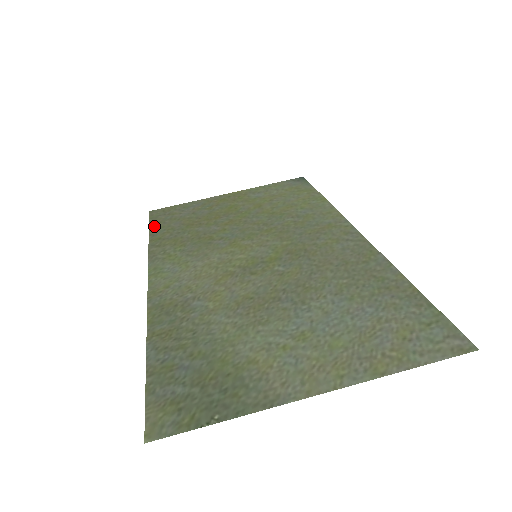
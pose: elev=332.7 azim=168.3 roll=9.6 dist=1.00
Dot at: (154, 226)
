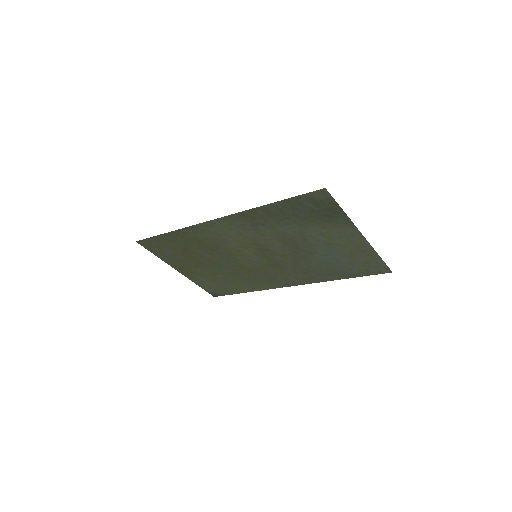
Dot at: (159, 237)
